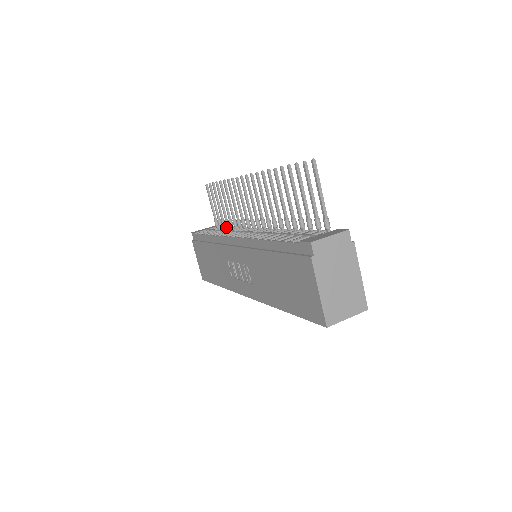
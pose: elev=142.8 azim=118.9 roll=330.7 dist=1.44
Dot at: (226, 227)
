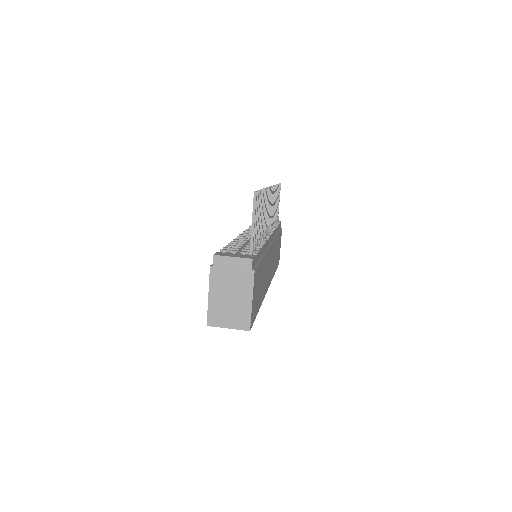
Dot at: occluded
